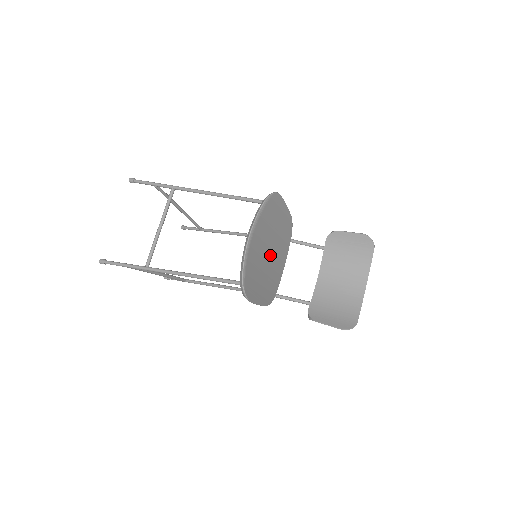
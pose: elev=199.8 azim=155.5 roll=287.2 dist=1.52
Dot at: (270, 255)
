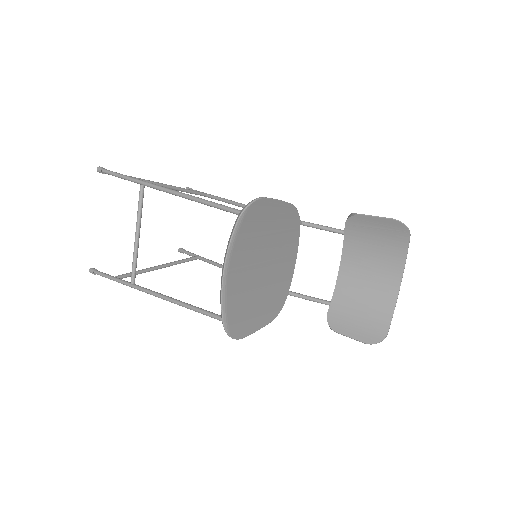
Dot at: (267, 264)
